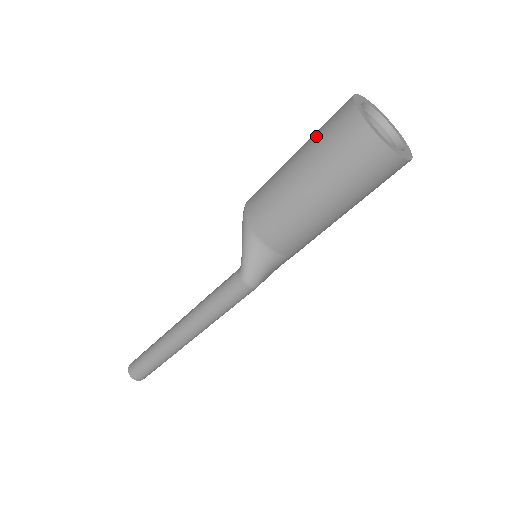
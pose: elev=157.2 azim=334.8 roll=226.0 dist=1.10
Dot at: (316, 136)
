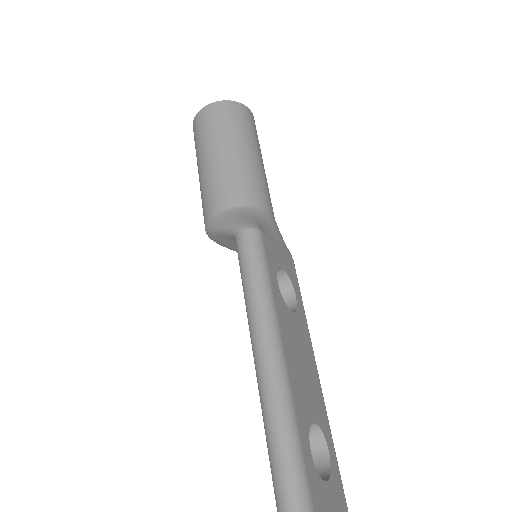
Dot at: (196, 155)
